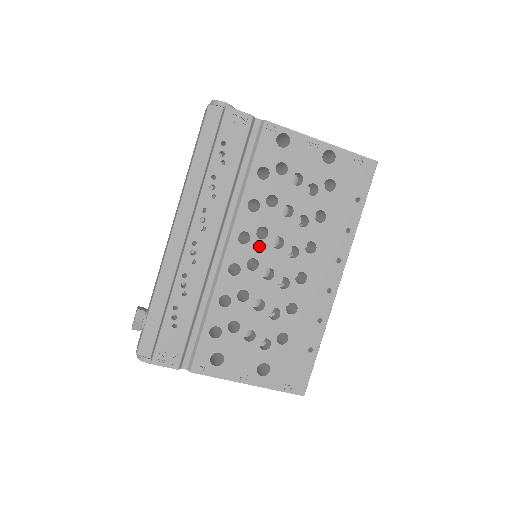
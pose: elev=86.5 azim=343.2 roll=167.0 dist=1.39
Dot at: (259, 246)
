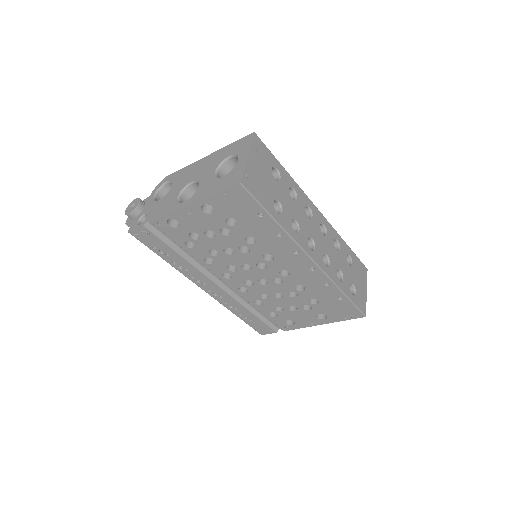
Dot at: (239, 274)
